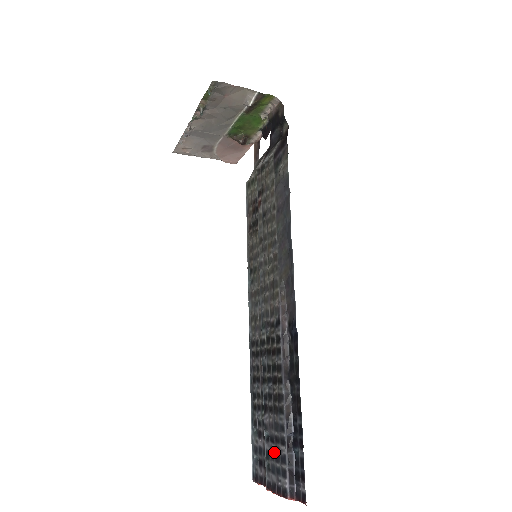
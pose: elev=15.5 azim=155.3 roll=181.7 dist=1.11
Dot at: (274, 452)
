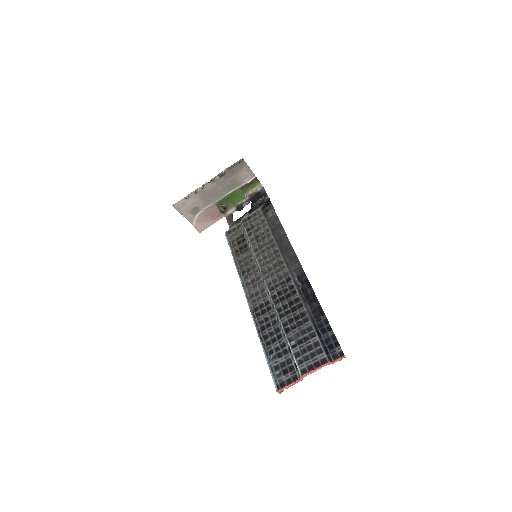
Dot at: (305, 347)
